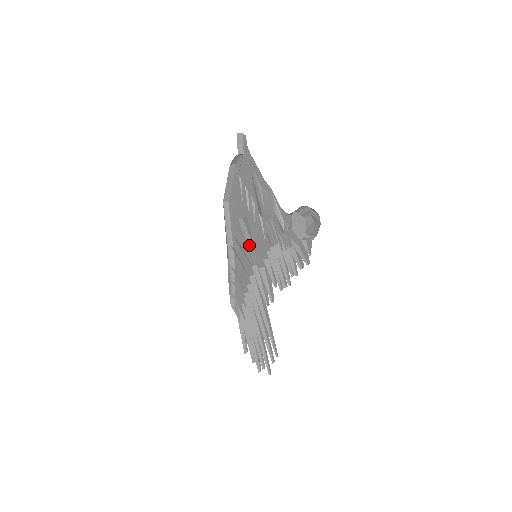
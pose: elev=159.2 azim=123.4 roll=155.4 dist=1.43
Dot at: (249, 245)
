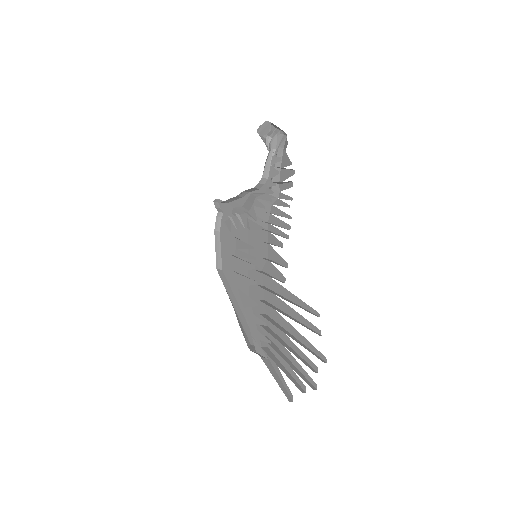
Dot at: (246, 255)
